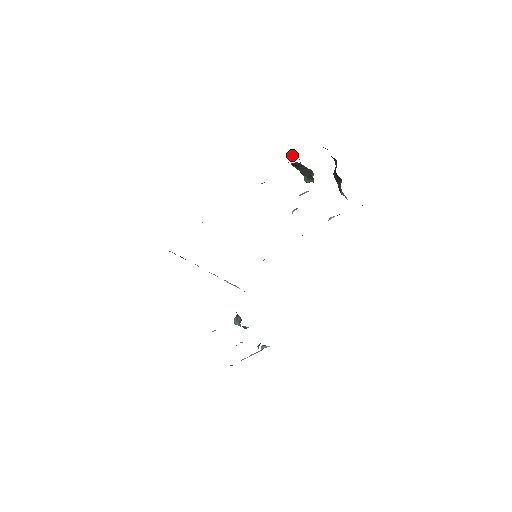
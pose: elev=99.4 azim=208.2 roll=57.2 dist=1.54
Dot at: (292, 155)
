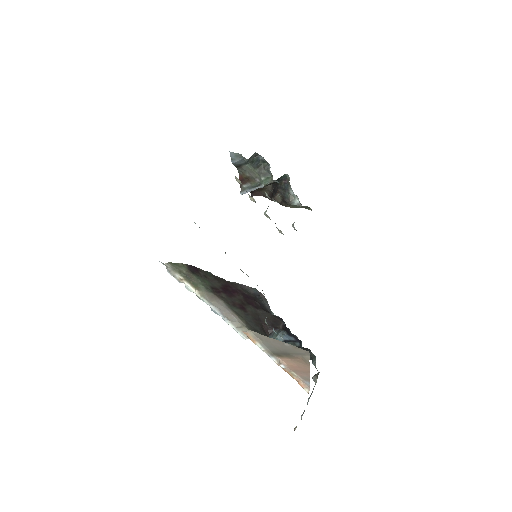
Dot at: (240, 176)
